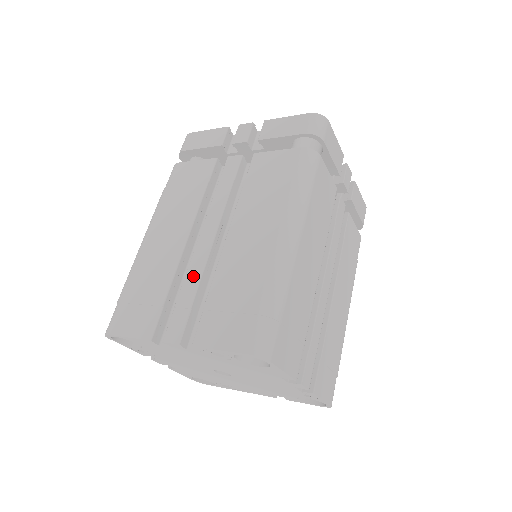
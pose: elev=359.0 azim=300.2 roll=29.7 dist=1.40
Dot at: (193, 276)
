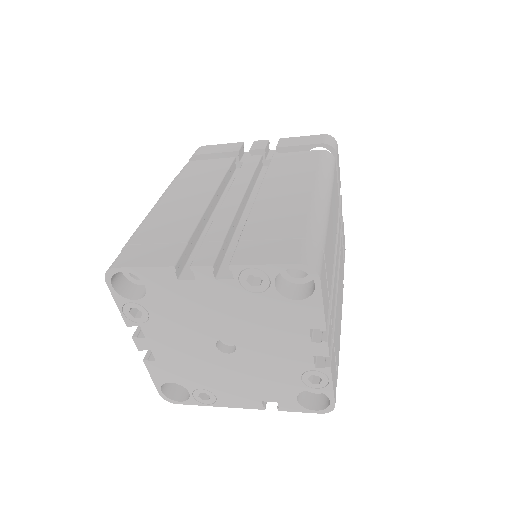
Dot at: (222, 221)
